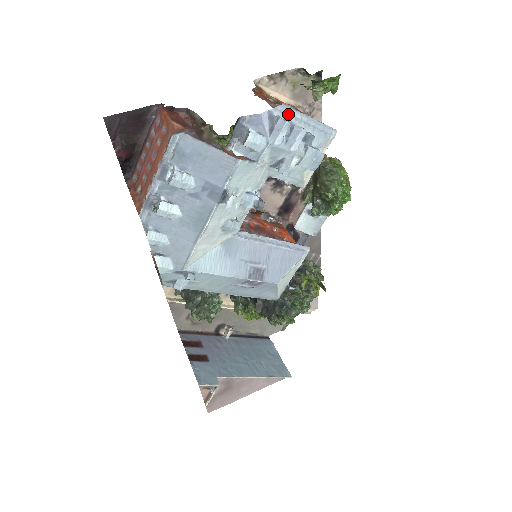
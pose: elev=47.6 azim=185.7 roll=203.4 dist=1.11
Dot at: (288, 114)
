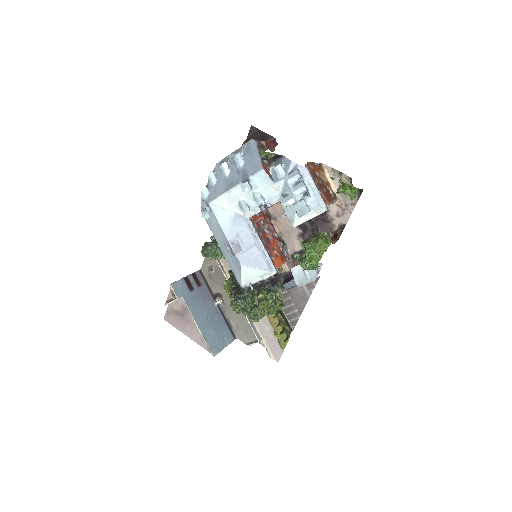
Dot at: (306, 175)
